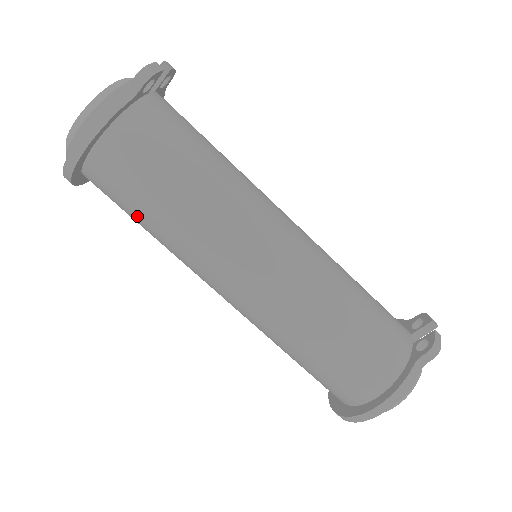
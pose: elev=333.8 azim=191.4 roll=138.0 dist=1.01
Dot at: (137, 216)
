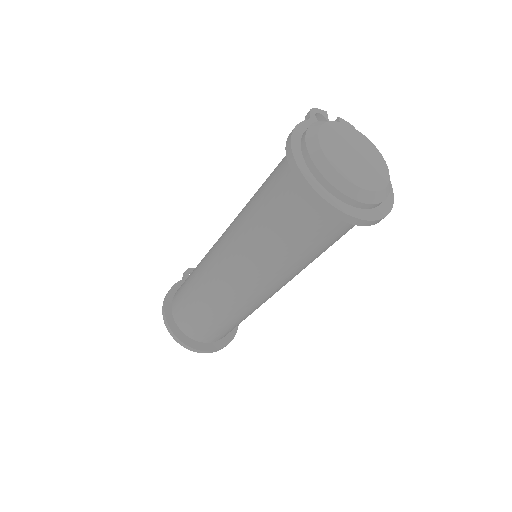
Dot at: (192, 306)
